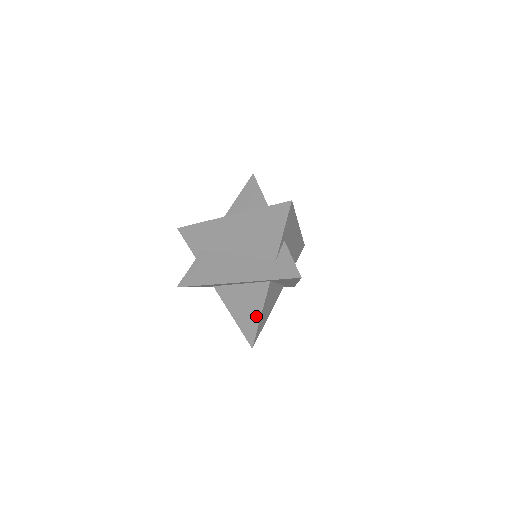
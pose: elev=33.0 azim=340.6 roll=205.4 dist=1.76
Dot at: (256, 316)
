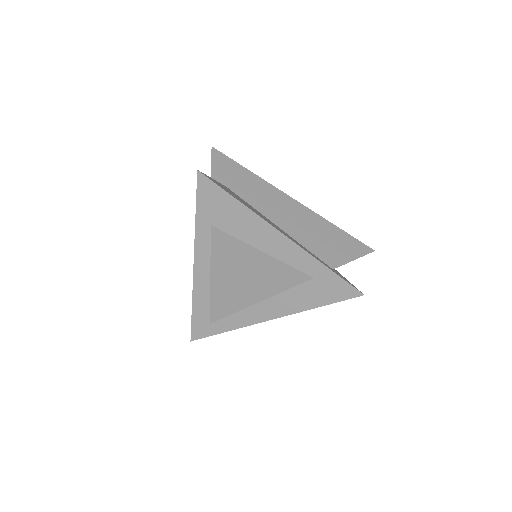
Dot at: occluded
